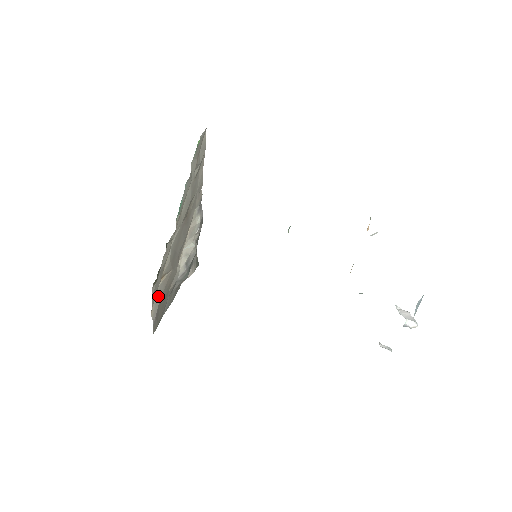
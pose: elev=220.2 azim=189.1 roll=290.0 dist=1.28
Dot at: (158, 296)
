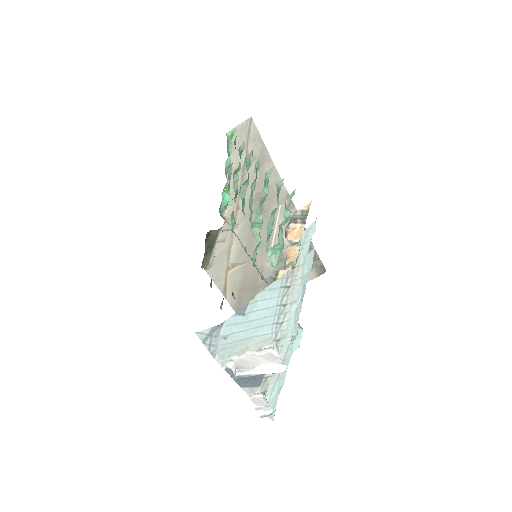
Dot at: (233, 284)
